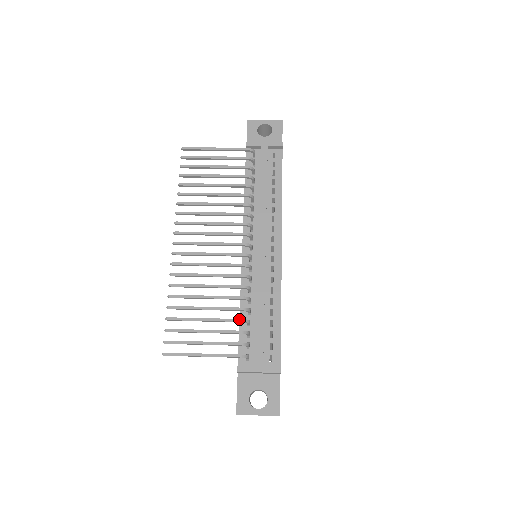
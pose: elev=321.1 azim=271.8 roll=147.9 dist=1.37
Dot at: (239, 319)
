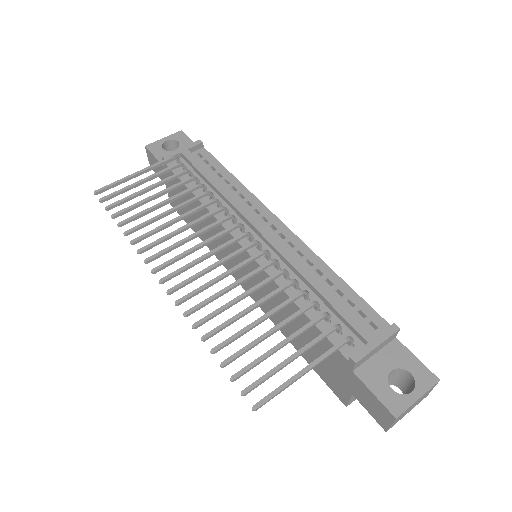
Dot at: (307, 305)
